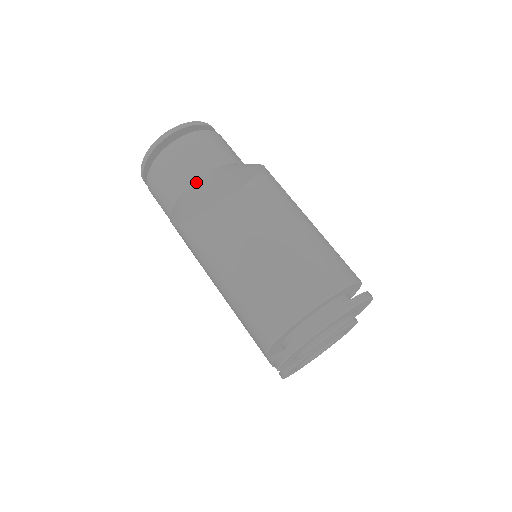
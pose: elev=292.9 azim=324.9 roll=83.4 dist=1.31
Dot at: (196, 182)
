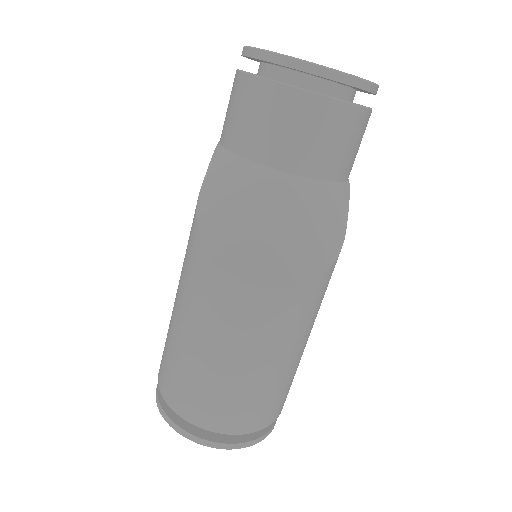
Dot at: (269, 175)
